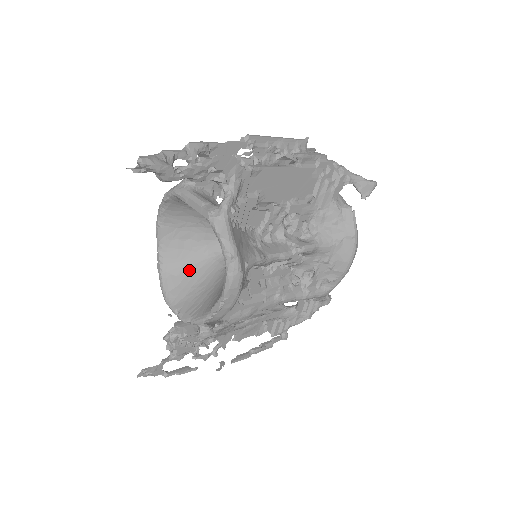
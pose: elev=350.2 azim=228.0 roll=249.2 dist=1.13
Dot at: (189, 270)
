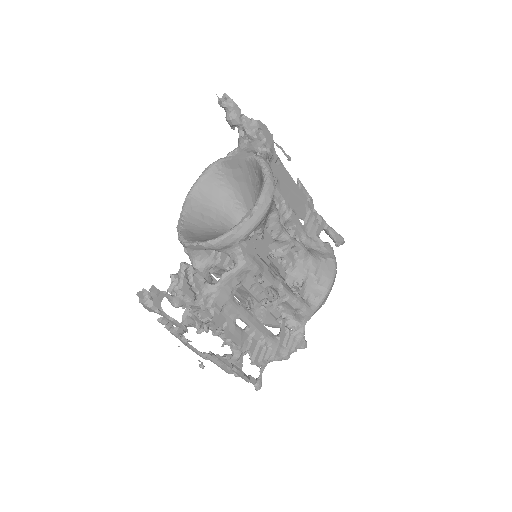
Dot at: (206, 233)
